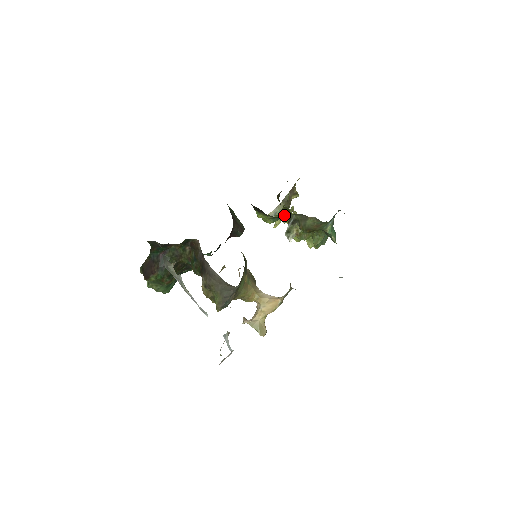
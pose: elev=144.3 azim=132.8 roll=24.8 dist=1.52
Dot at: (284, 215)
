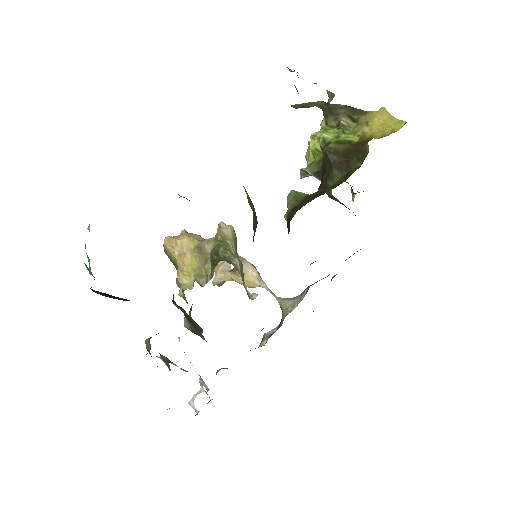
Dot at: occluded
